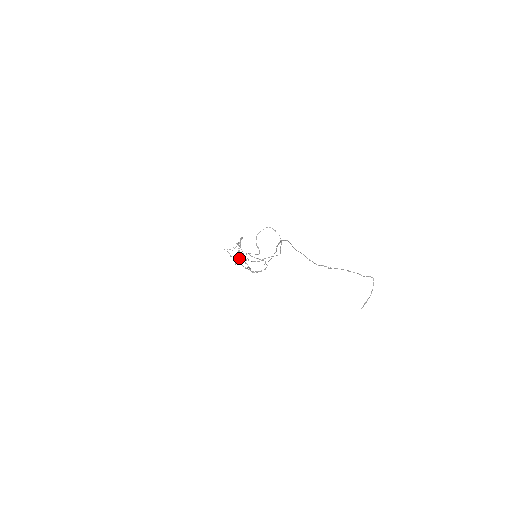
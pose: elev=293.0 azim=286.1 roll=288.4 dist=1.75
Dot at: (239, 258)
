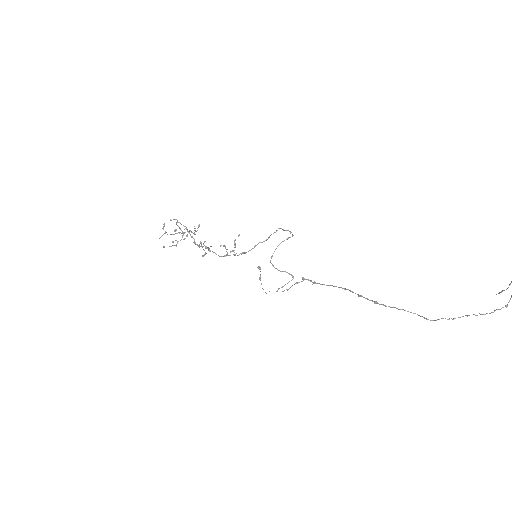
Dot at: (186, 236)
